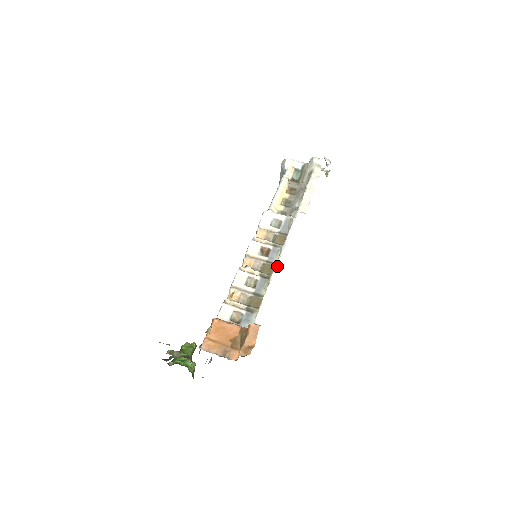
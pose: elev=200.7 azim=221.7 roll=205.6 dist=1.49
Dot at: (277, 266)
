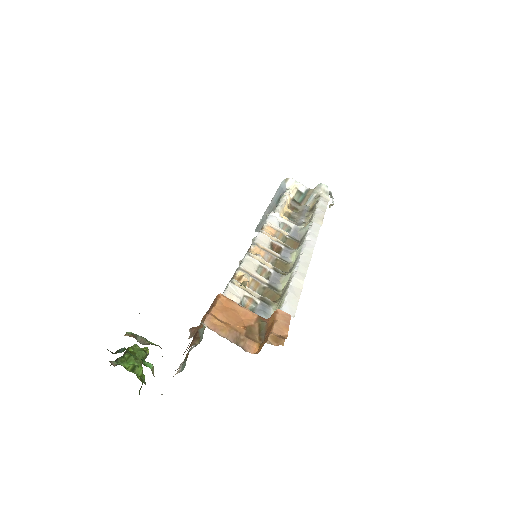
Dot at: (300, 261)
